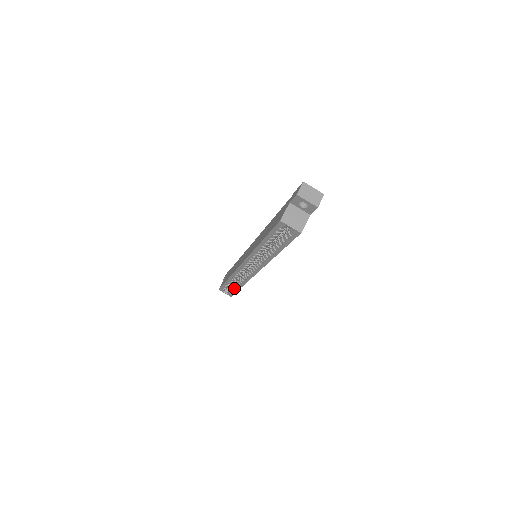
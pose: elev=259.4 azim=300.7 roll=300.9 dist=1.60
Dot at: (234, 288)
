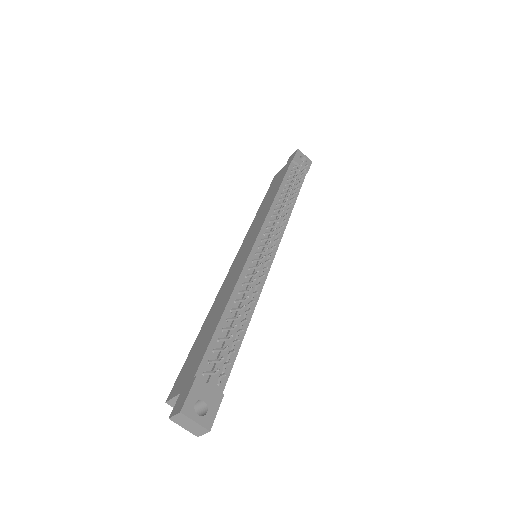
Dot at: occluded
